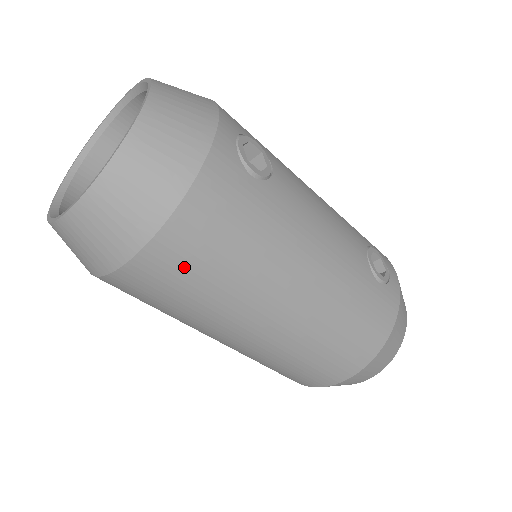
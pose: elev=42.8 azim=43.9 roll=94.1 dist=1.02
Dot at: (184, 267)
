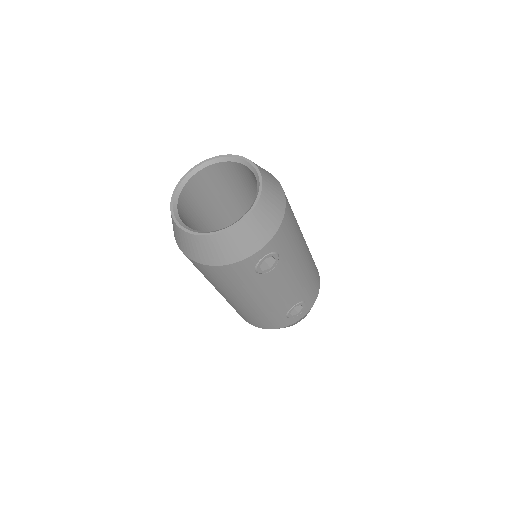
Dot at: (200, 270)
